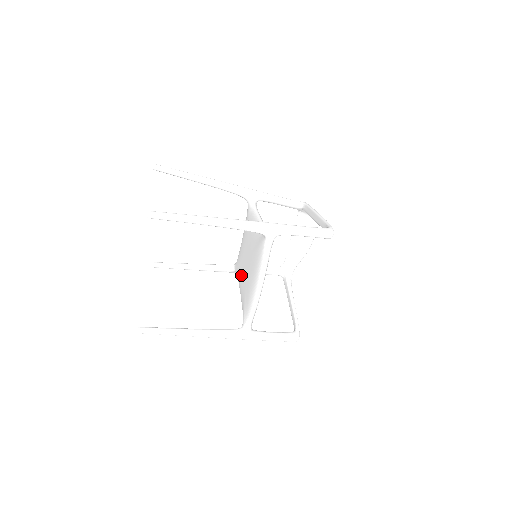
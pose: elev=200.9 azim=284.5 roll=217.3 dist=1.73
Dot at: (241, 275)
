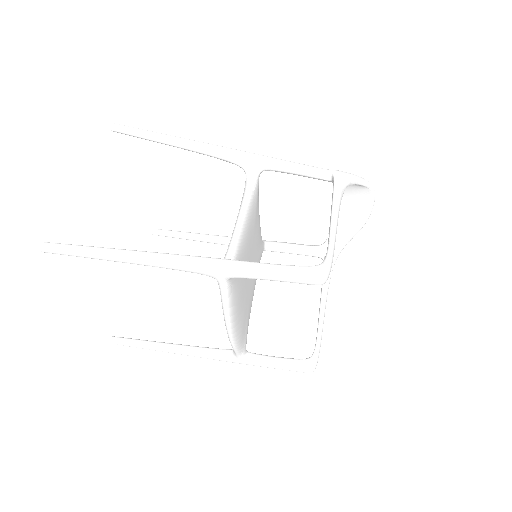
Dot at: occluded
